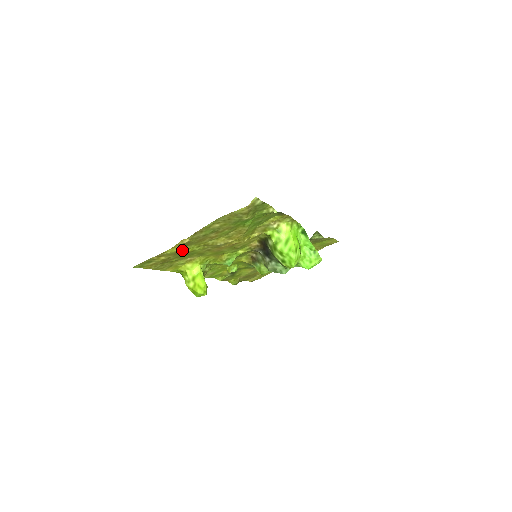
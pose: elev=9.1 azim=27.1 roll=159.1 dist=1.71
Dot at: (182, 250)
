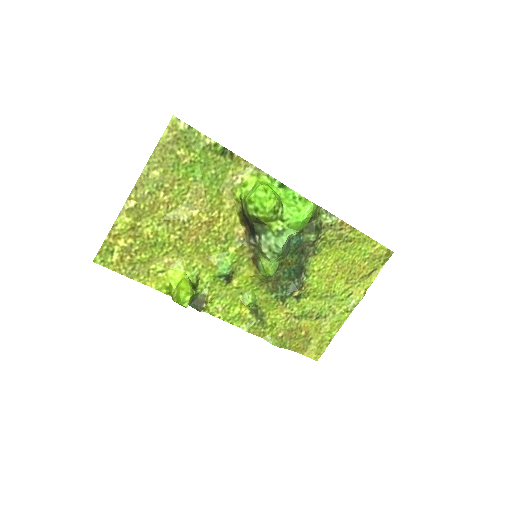
Dot at: (139, 227)
